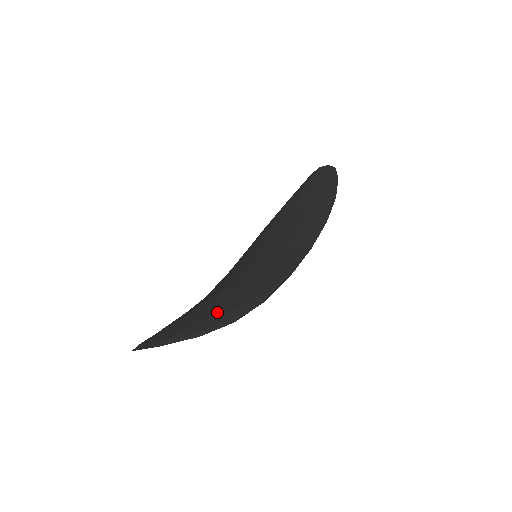
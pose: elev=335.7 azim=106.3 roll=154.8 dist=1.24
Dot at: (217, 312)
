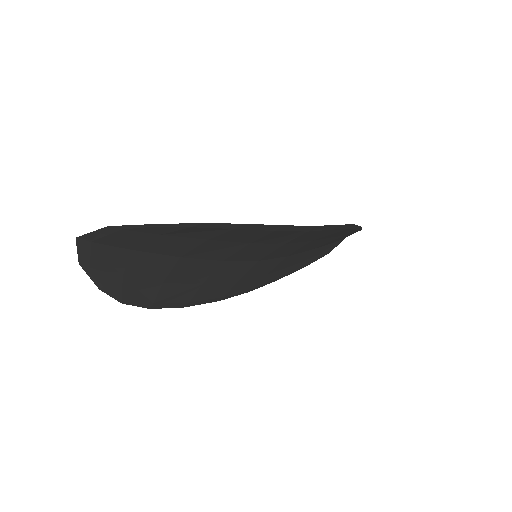
Dot at: occluded
